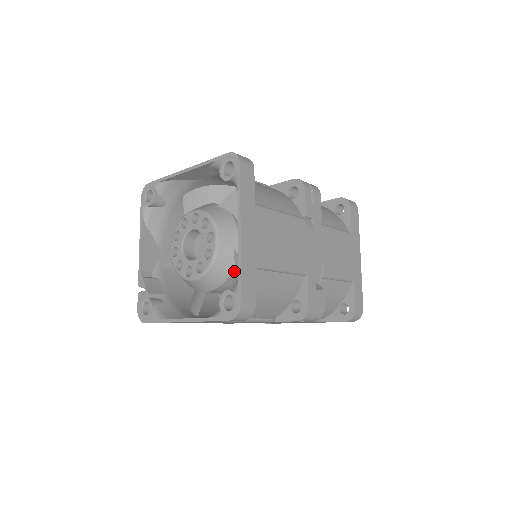
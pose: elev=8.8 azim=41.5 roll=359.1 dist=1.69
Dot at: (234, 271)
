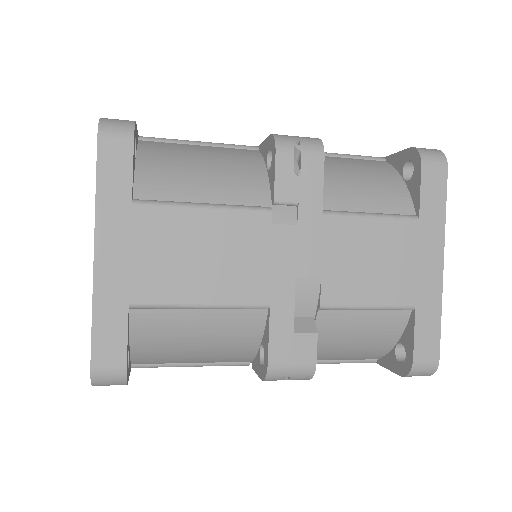
Dot at: occluded
